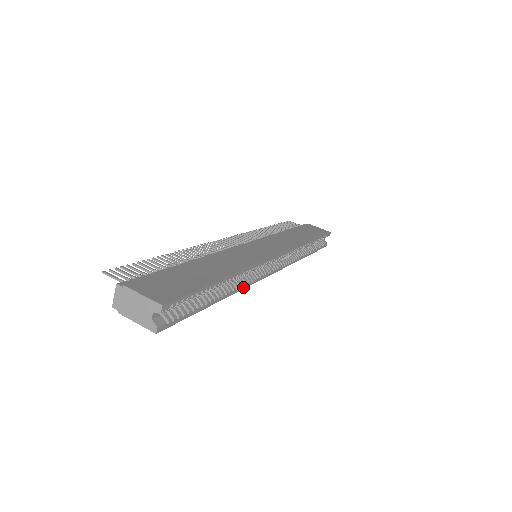
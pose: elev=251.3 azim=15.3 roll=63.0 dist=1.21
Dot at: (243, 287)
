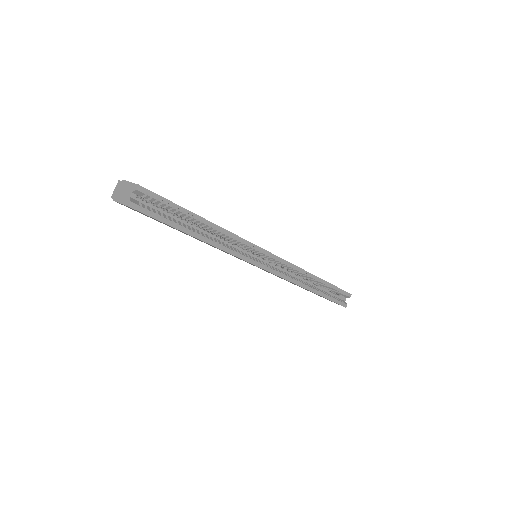
Dot at: (227, 250)
